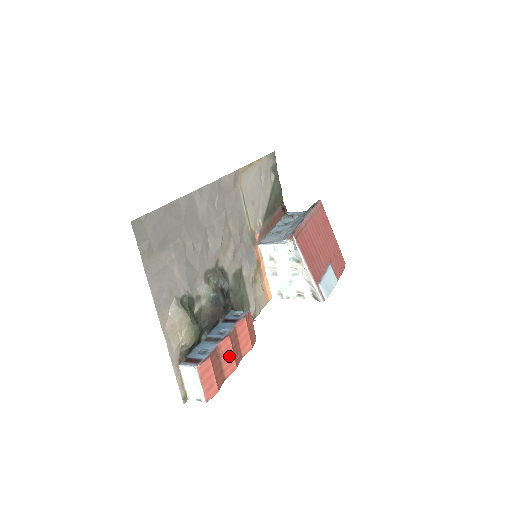
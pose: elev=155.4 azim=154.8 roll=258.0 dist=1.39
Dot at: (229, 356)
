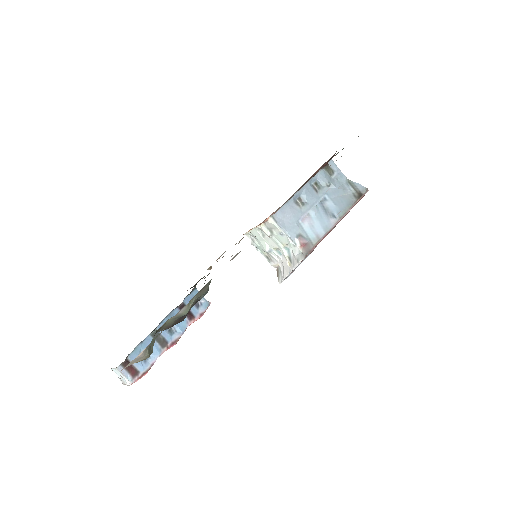
Dot at: occluded
